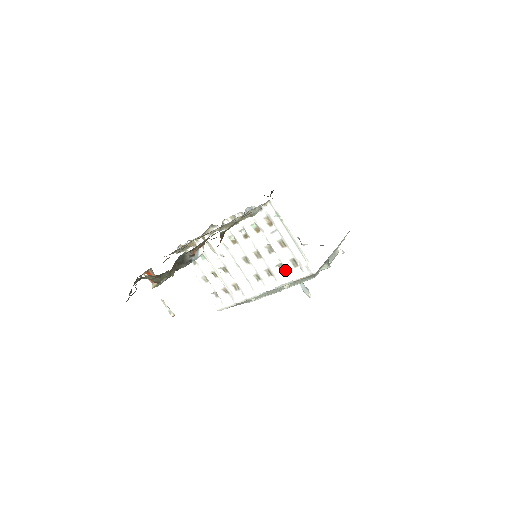
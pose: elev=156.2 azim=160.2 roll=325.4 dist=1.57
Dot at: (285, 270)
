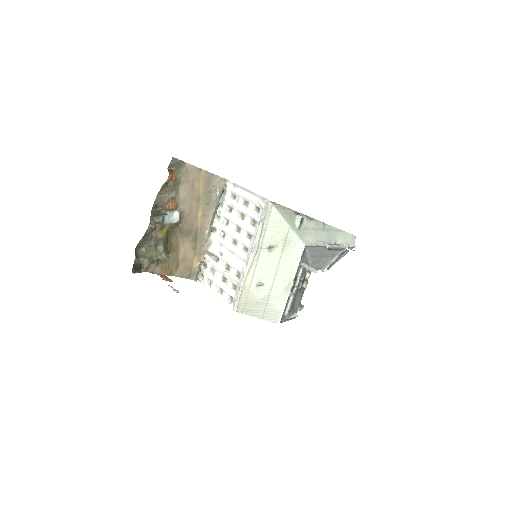
Dot at: (256, 222)
